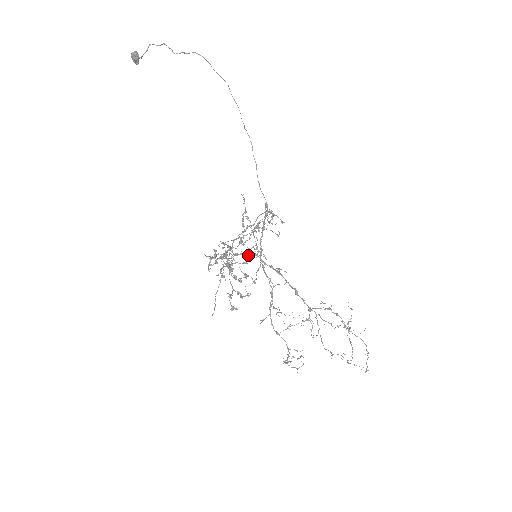
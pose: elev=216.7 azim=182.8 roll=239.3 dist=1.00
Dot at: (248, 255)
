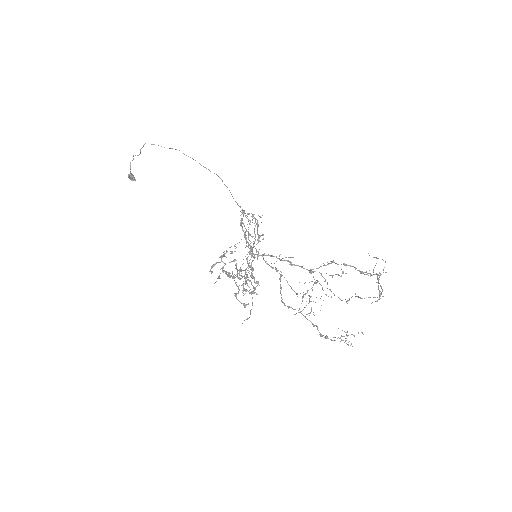
Dot at: (232, 253)
